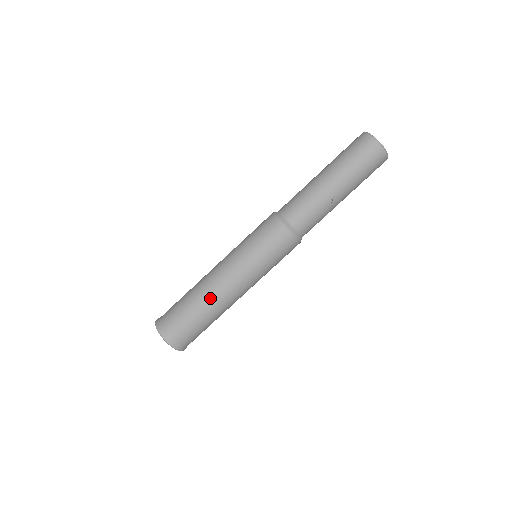
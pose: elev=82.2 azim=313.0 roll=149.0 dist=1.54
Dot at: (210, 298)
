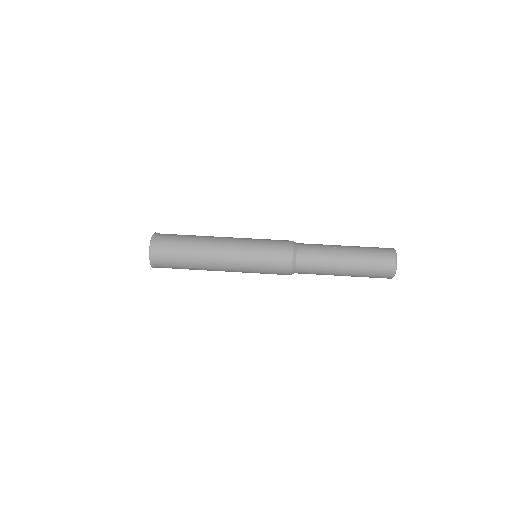
Dot at: (207, 236)
